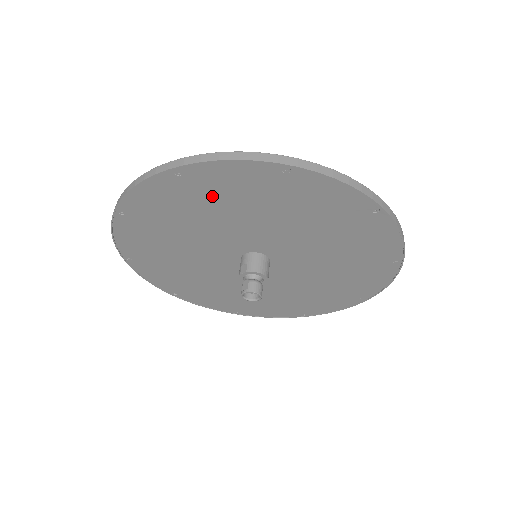
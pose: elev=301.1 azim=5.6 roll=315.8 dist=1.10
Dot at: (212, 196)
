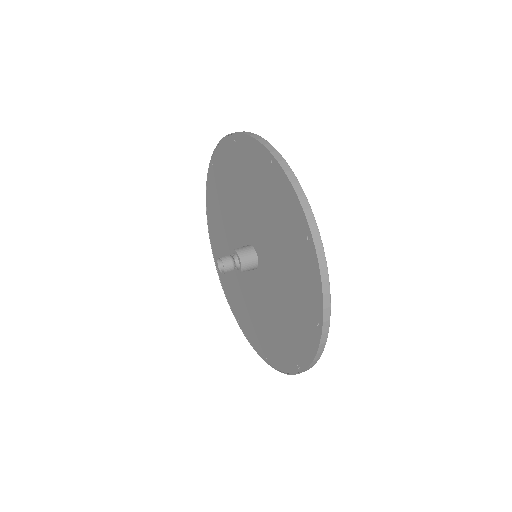
Dot at: (244, 169)
